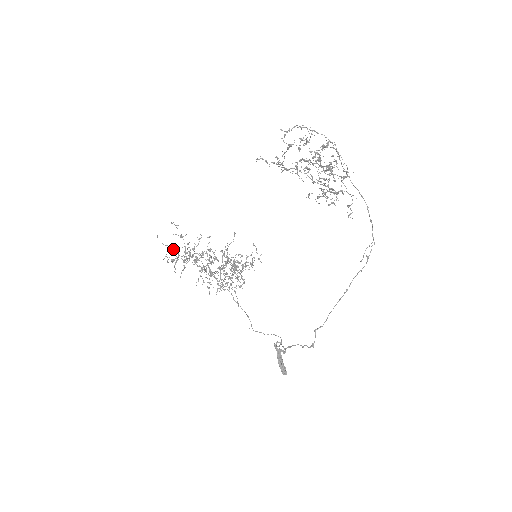
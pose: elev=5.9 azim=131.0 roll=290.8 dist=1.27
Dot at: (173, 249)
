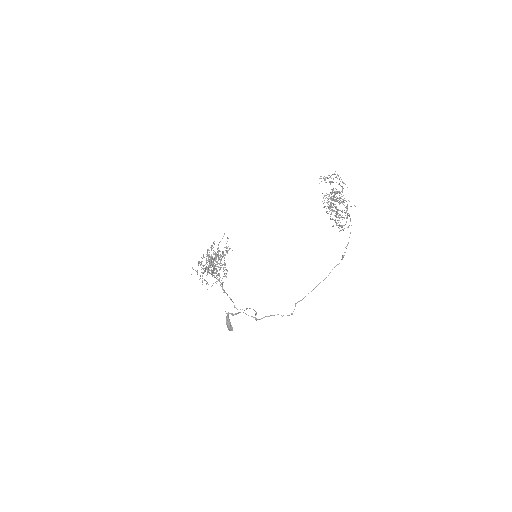
Dot at: (201, 262)
